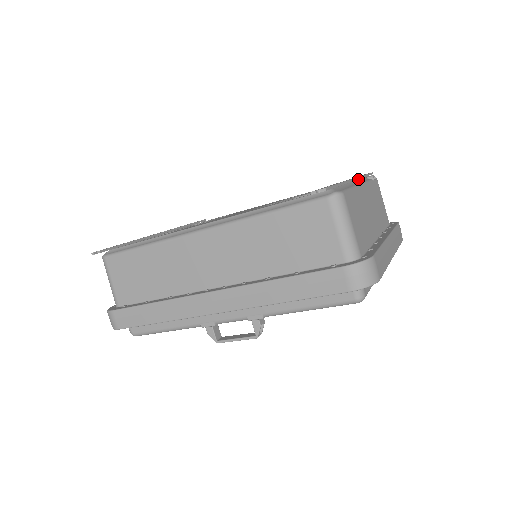
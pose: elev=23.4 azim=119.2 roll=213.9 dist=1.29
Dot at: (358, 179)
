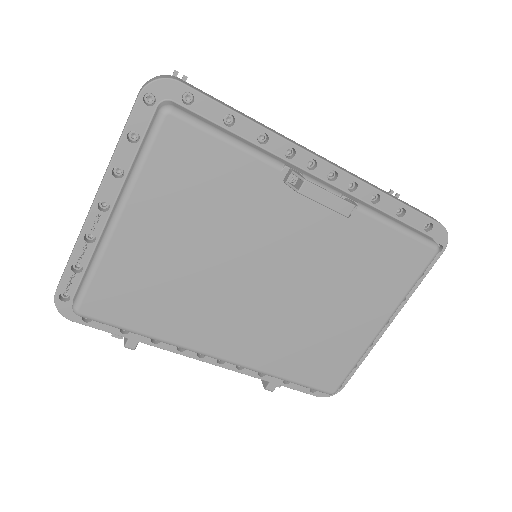
Dot at: occluded
